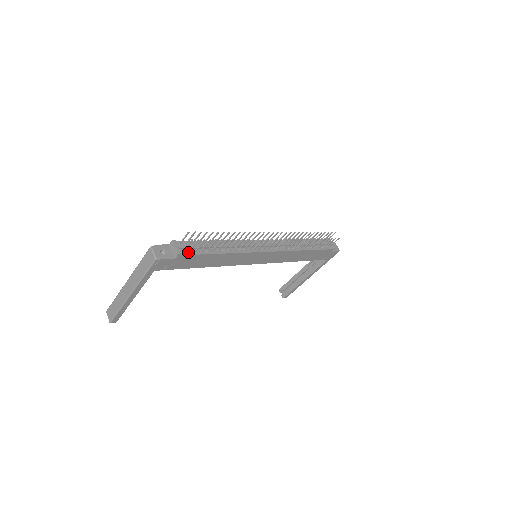
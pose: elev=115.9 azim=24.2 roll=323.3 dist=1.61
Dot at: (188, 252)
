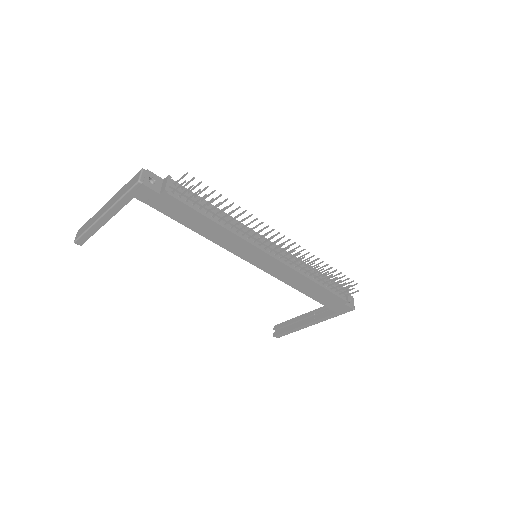
Dot at: (178, 196)
